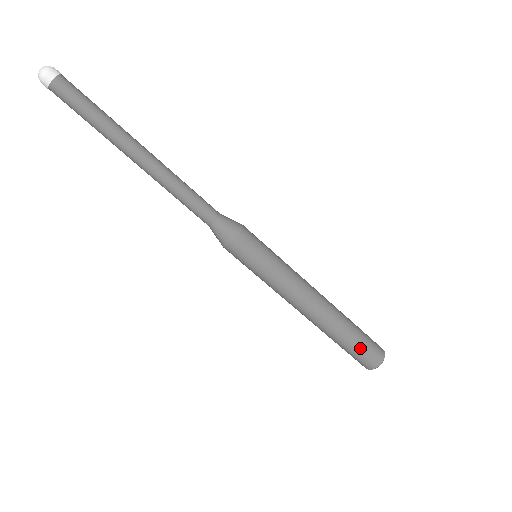
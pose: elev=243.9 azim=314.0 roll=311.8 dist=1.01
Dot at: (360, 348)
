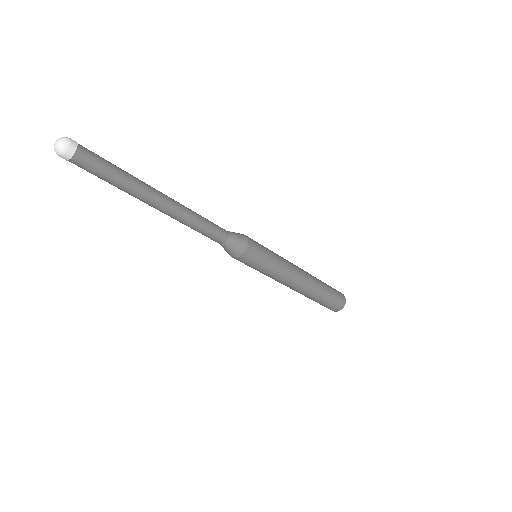
Dot at: occluded
